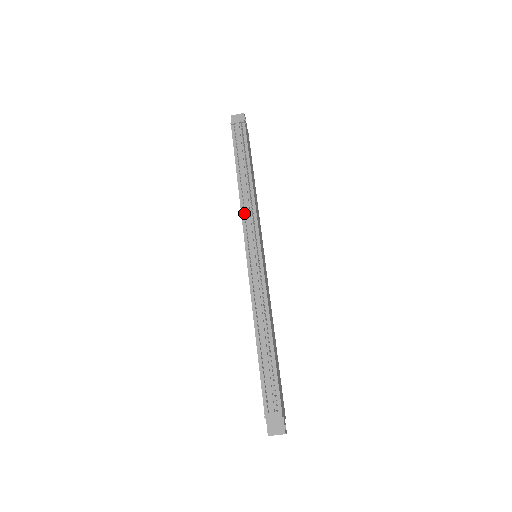
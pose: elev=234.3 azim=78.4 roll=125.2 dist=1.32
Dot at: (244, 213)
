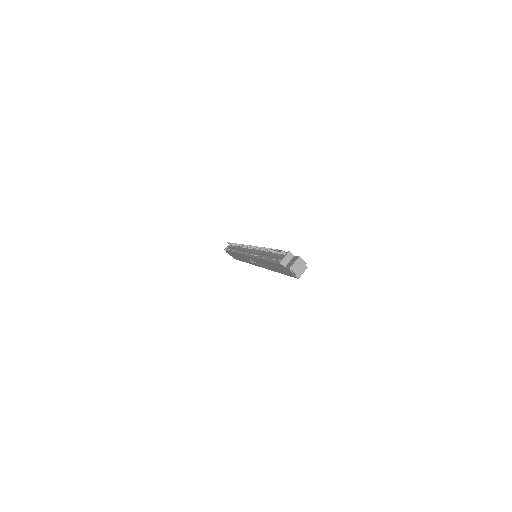
Dot at: (240, 252)
